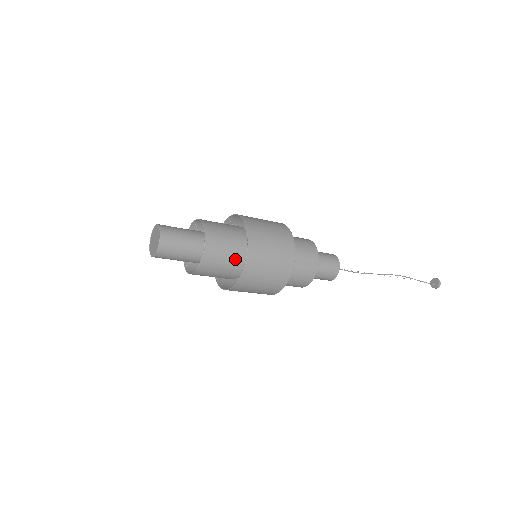
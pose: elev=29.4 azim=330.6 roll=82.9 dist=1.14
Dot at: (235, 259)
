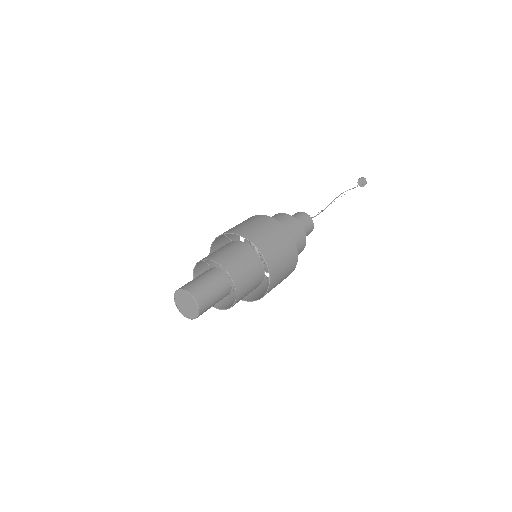
Dot at: (256, 282)
